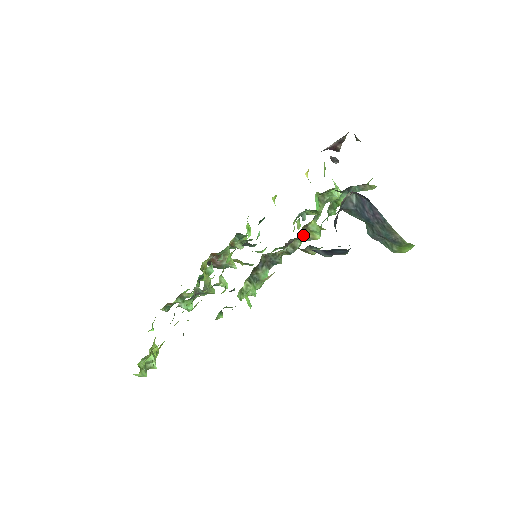
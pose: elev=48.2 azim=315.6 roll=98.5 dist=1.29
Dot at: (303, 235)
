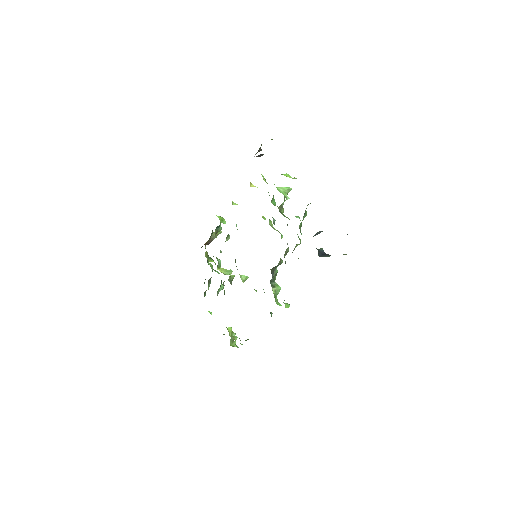
Dot at: occluded
